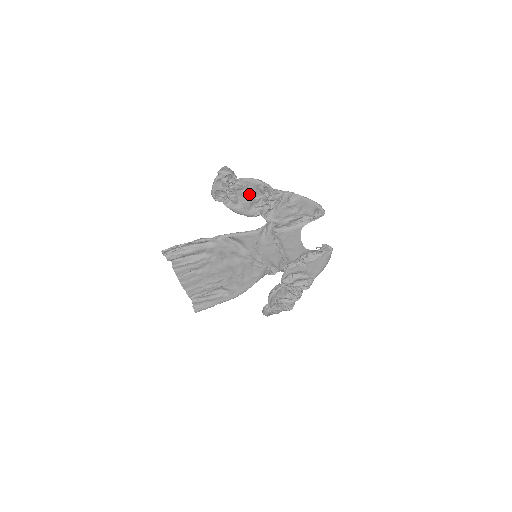
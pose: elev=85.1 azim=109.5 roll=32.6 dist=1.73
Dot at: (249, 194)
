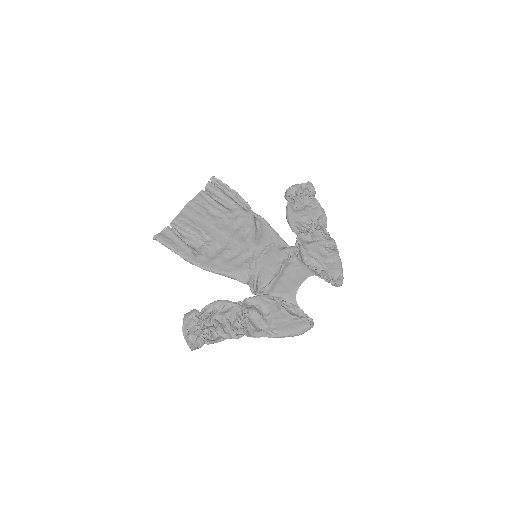
Dot at: (310, 212)
